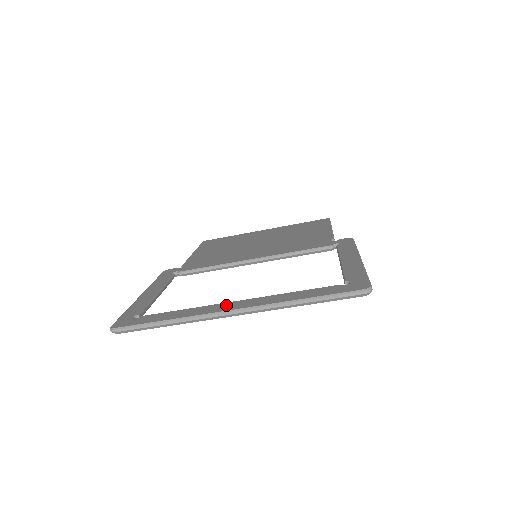
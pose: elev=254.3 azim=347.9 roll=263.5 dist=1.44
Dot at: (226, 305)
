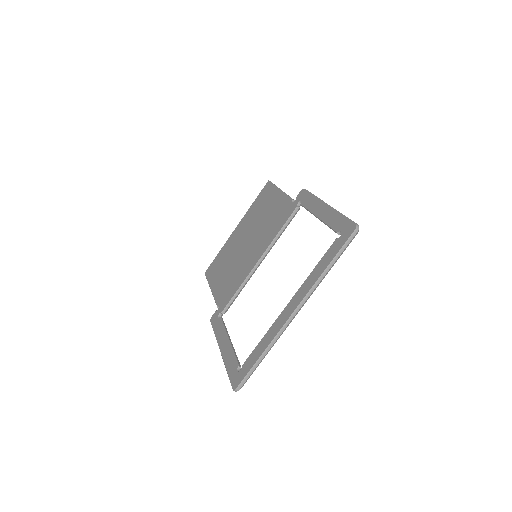
Dot at: (285, 313)
